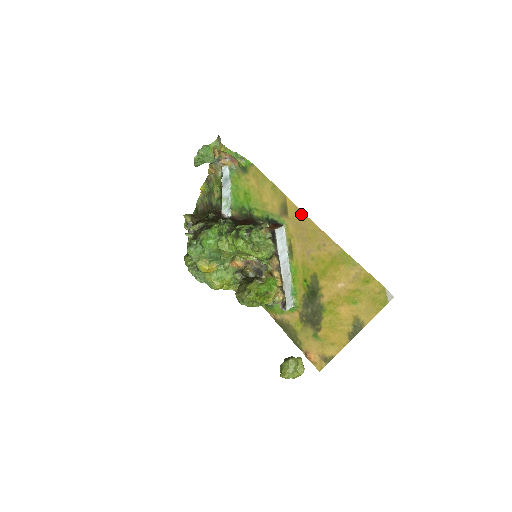
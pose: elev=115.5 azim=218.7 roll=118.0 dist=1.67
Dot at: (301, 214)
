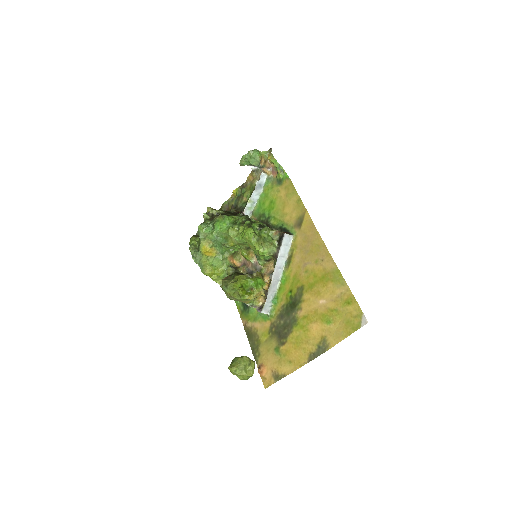
Dot at: (313, 228)
